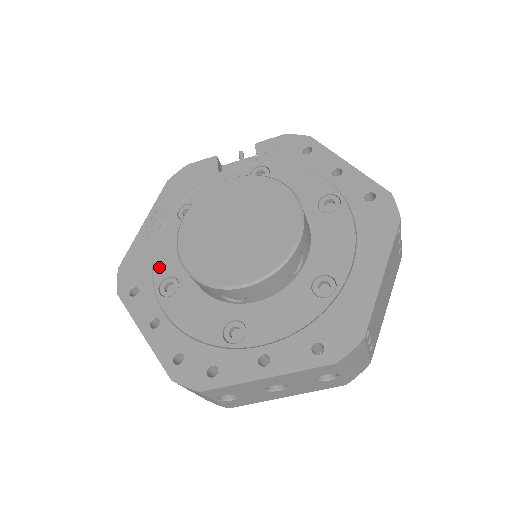
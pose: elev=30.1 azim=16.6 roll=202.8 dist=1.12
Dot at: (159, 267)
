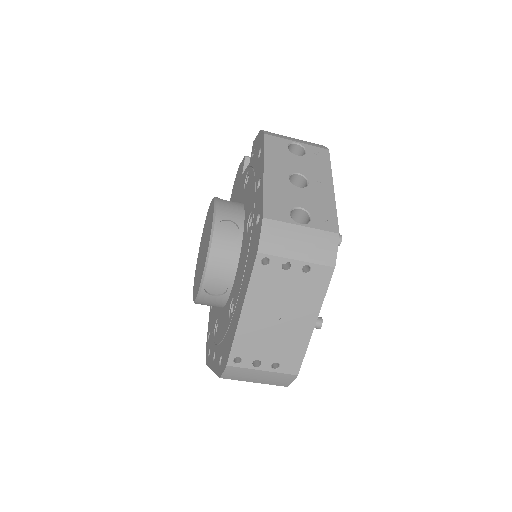
Dot at: occluded
